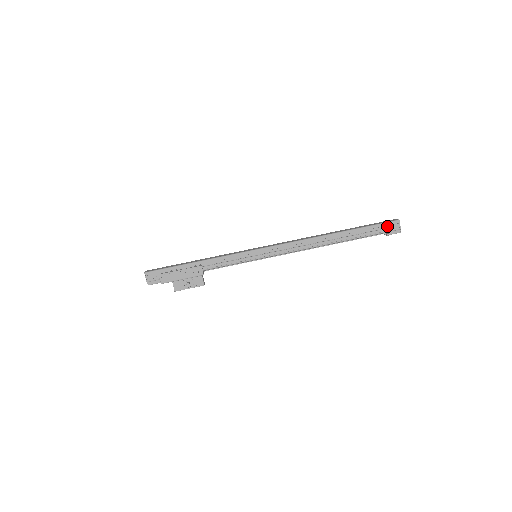
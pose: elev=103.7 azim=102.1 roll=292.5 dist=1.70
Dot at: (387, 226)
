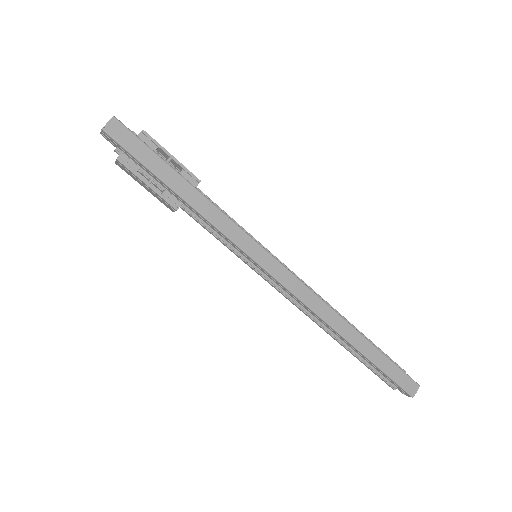
Dot at: (397, 386)
